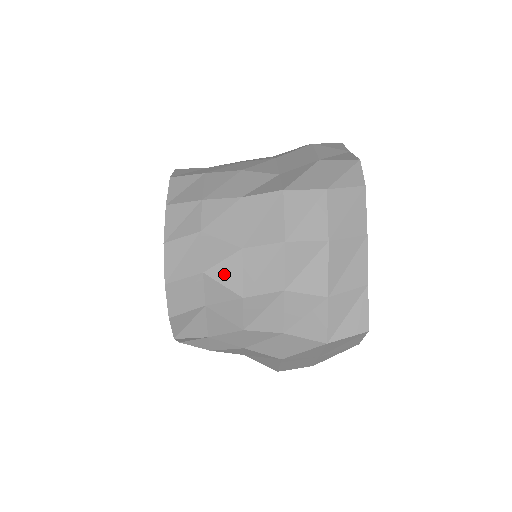
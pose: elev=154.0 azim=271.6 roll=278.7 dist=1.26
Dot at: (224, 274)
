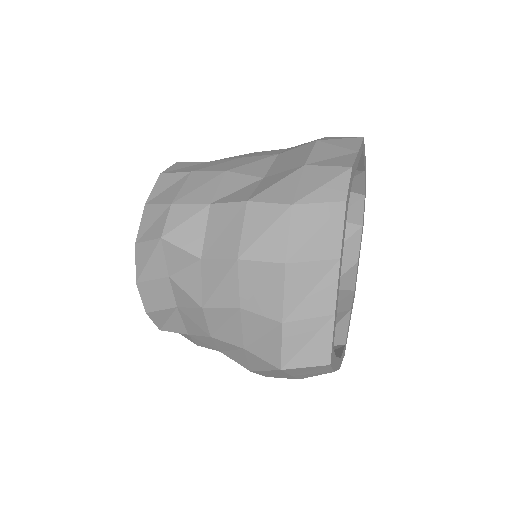
Dot at: (186, 282)
